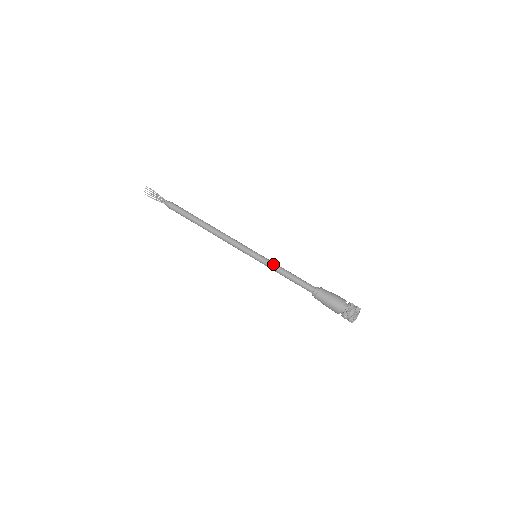
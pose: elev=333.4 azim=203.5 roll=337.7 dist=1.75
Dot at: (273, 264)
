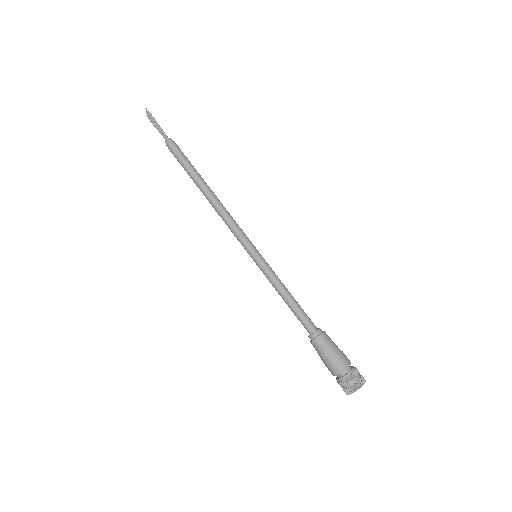
Dot at: (271, 278)
